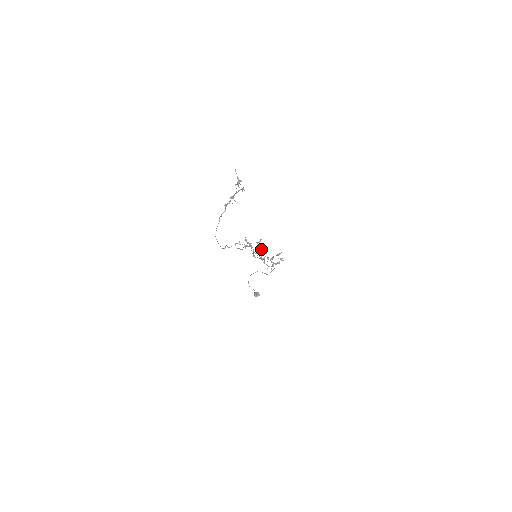
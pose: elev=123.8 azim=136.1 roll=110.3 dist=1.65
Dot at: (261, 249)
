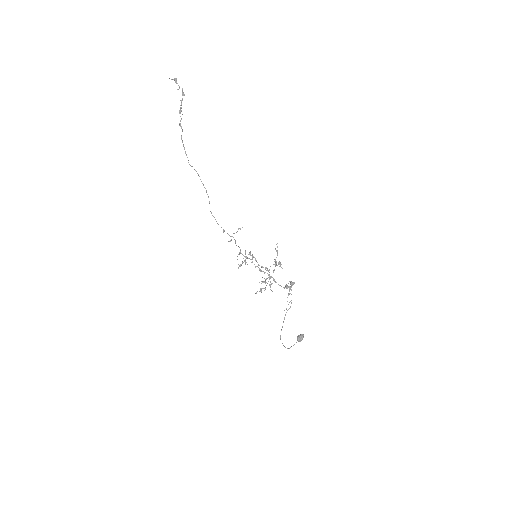
Dot at: occluded
